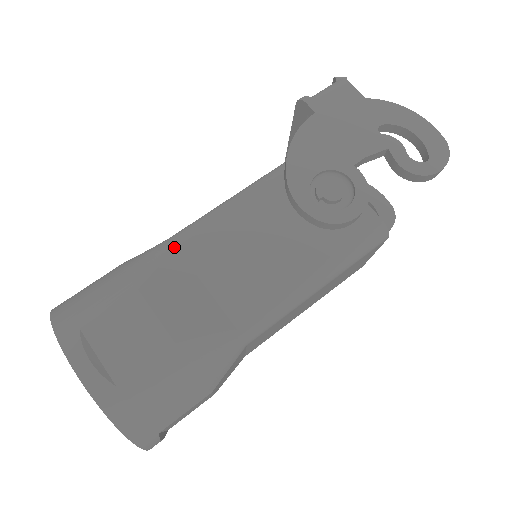
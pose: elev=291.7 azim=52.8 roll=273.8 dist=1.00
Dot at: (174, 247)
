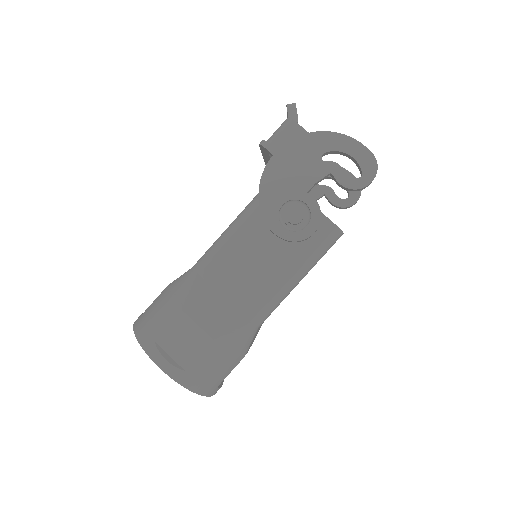
Dot at: (198, 275)
